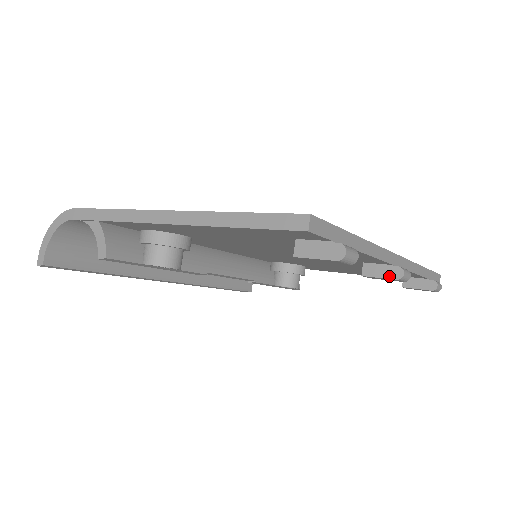
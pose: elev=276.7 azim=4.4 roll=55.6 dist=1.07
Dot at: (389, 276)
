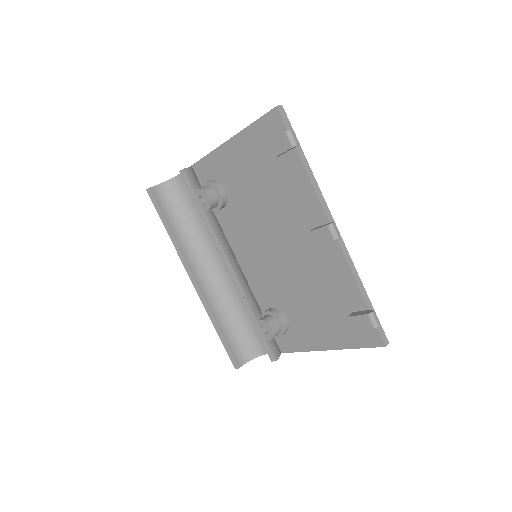
Dot at: (324, 226)
